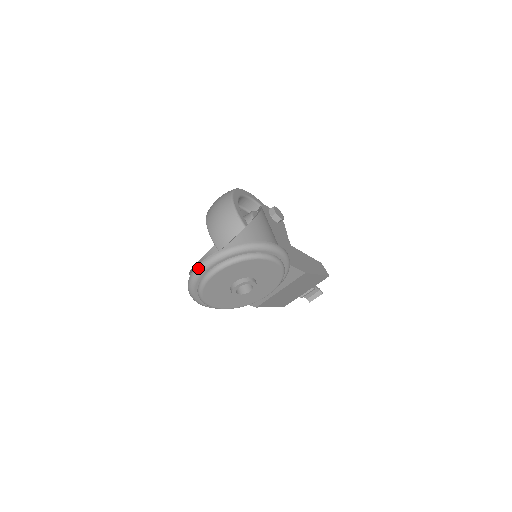
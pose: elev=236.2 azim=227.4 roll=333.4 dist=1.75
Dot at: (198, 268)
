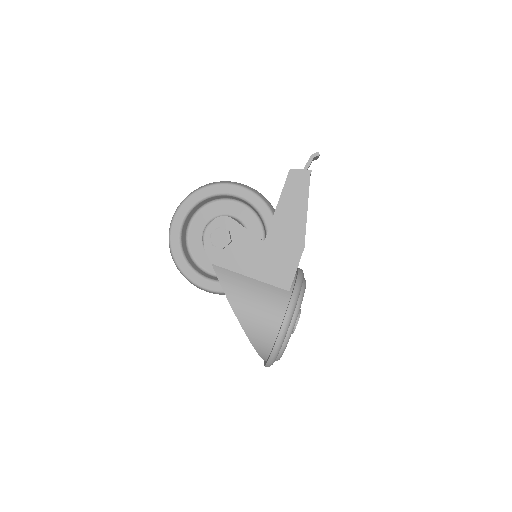
Dot at: occluded
